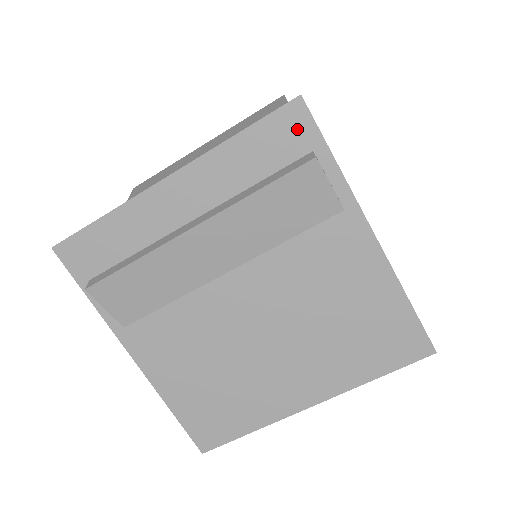
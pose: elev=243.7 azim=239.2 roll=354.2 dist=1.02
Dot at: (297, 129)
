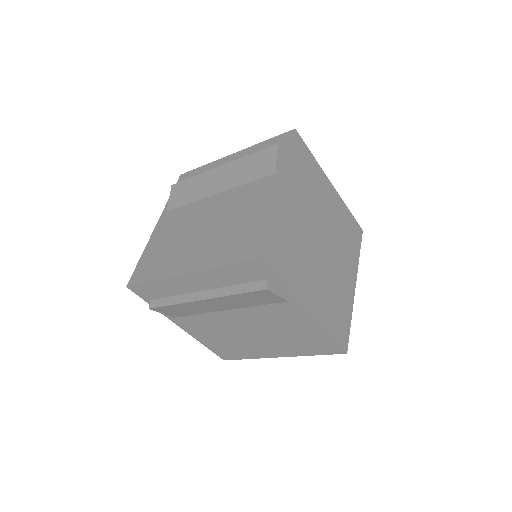
Dot at: (257, 270)
